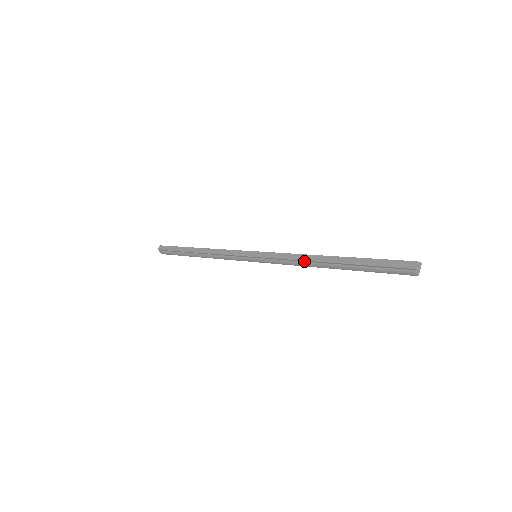
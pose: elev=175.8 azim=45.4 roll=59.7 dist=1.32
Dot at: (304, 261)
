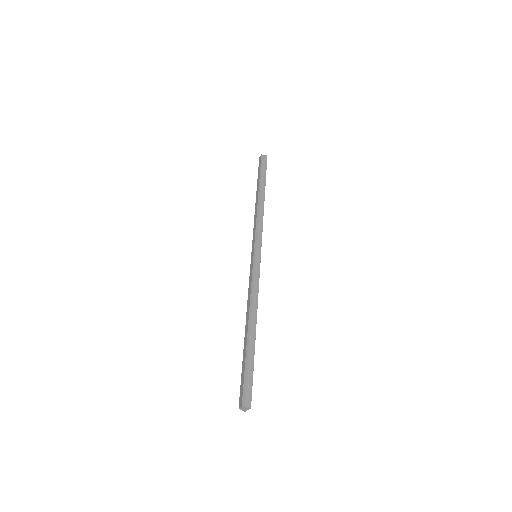
Dot at: (248, 306)
